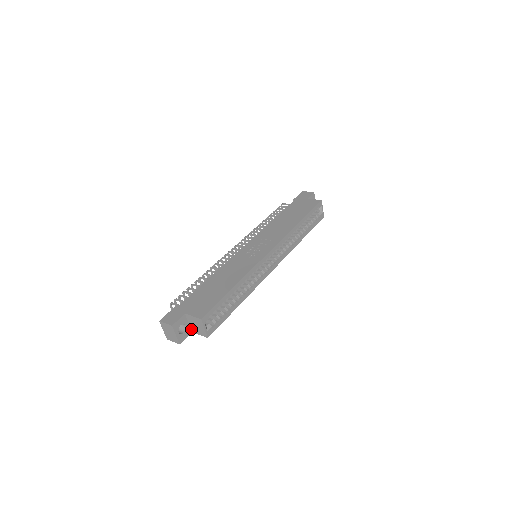
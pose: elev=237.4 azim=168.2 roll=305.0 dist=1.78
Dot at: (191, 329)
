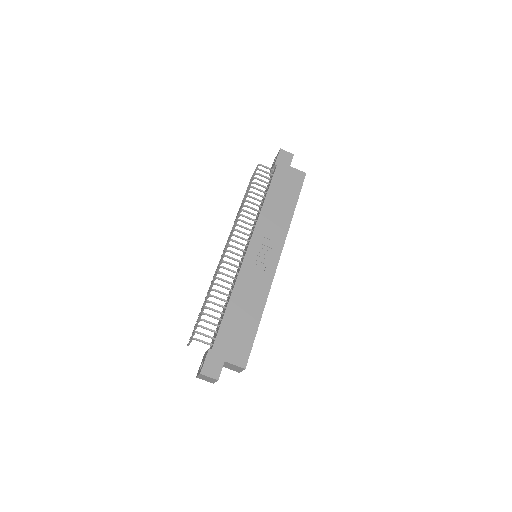
Dot at: occluded
